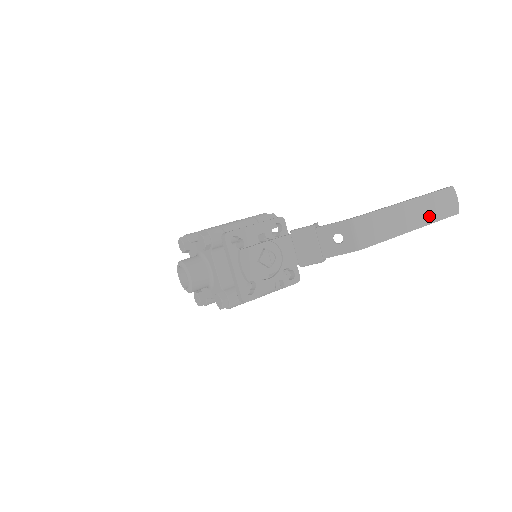
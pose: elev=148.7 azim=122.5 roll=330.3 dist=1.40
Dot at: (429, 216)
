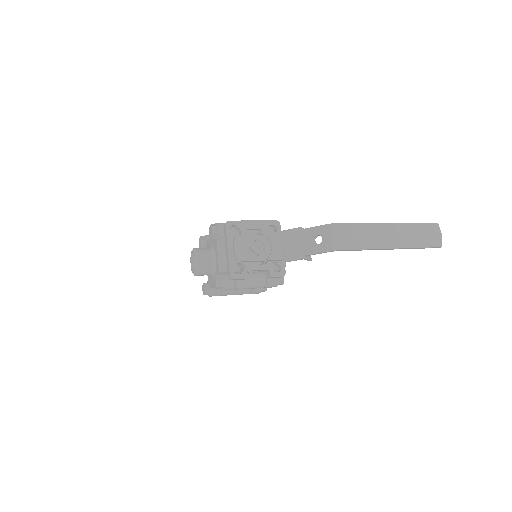
Dot at: (409, 241)
